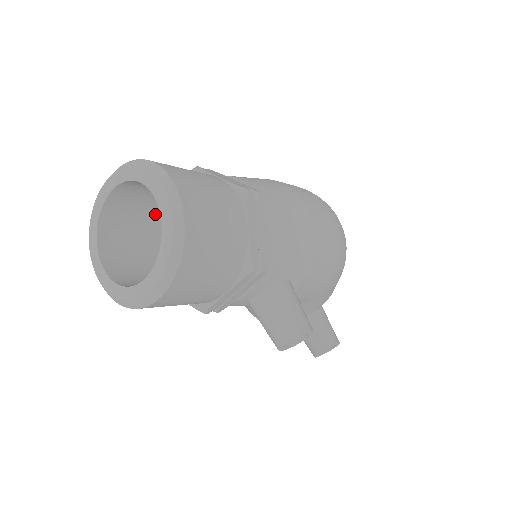
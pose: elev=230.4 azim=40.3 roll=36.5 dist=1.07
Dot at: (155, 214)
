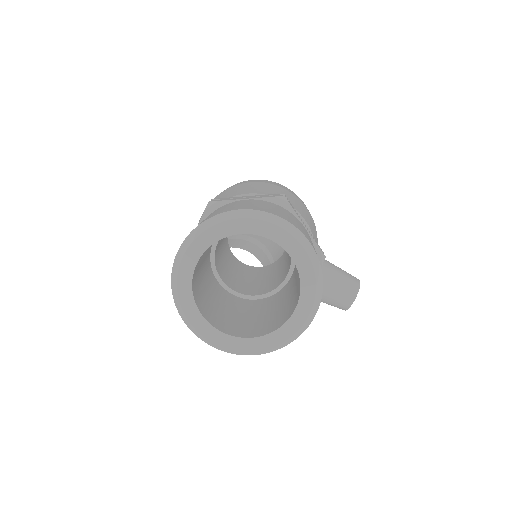
Dot at: (203, 265)
